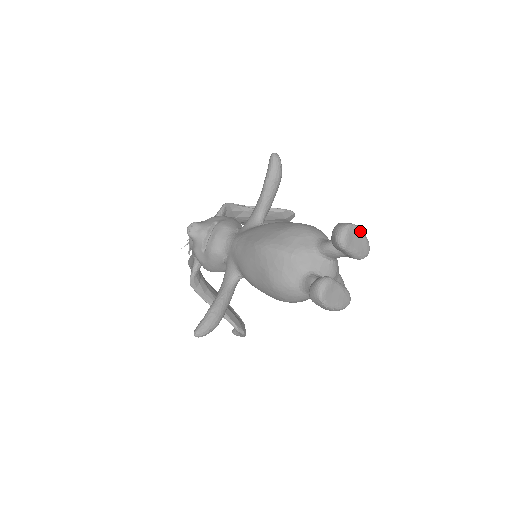
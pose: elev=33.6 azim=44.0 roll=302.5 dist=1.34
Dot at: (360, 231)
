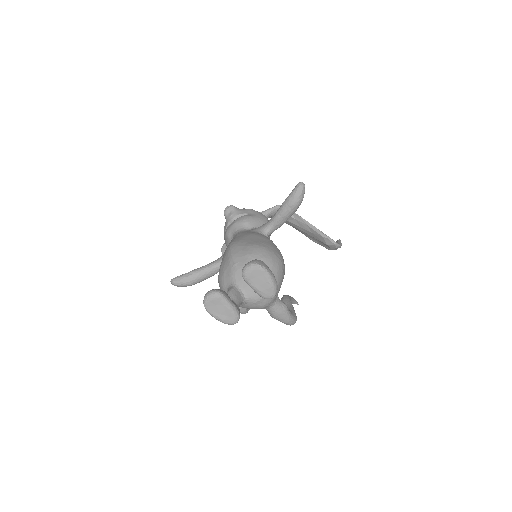
Dot at: (267, 275)
